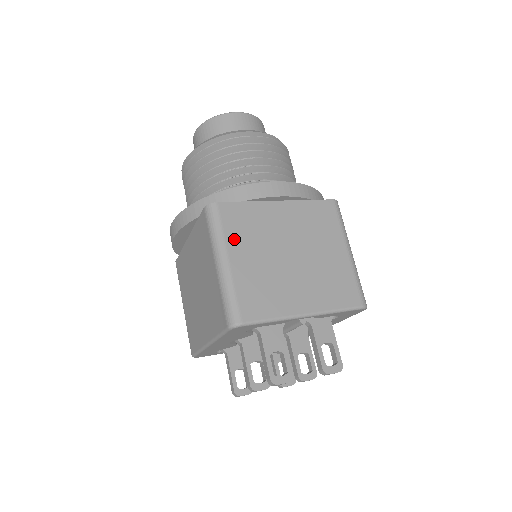
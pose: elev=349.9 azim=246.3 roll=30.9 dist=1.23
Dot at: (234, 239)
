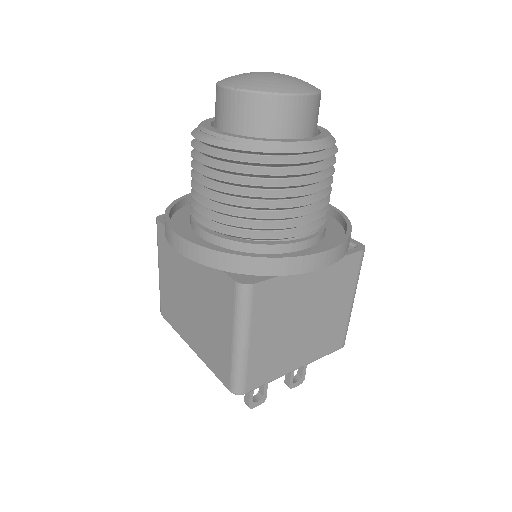
Dot at: (259, 320)
